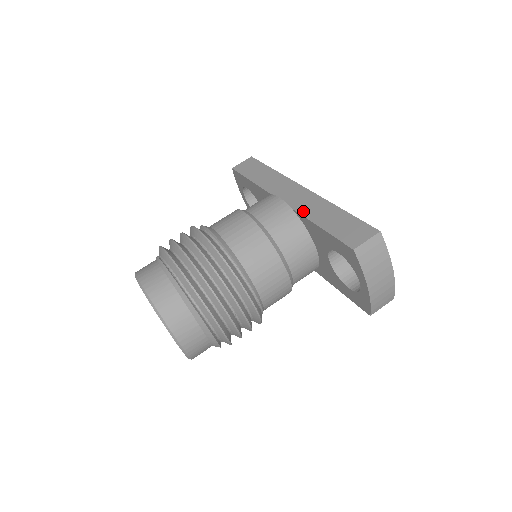
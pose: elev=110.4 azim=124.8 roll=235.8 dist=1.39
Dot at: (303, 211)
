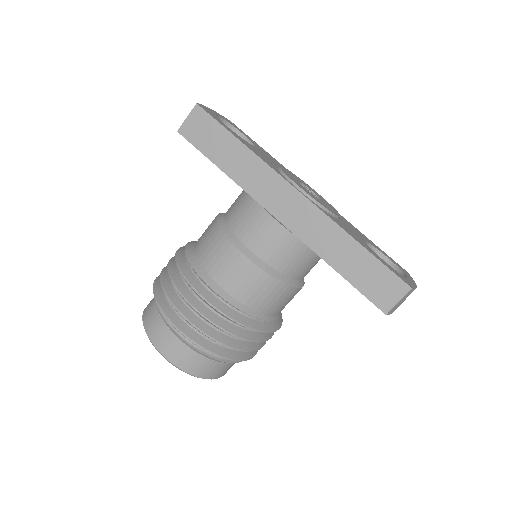
Dot at: (312, 244)
